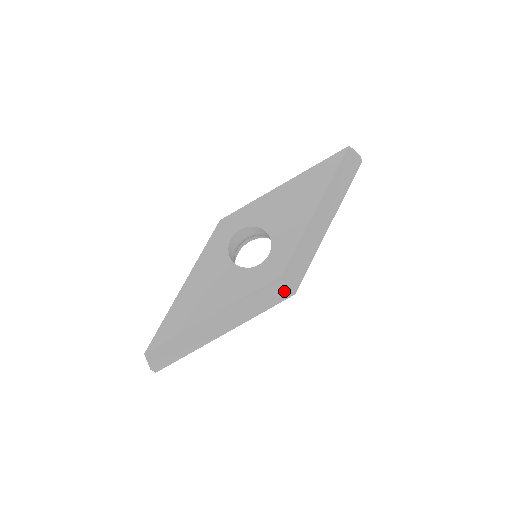
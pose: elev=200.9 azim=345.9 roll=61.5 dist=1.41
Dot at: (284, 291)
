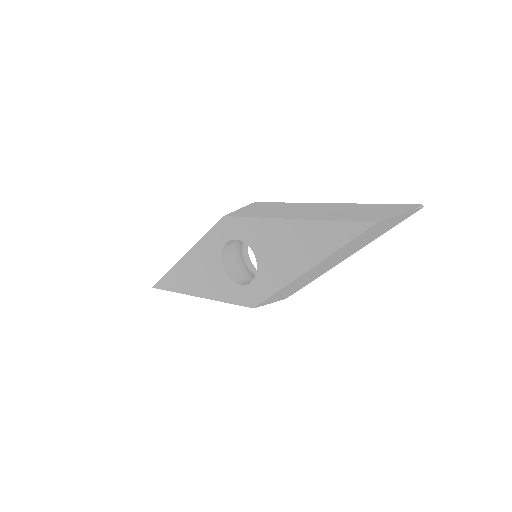
Dot at: occluded
